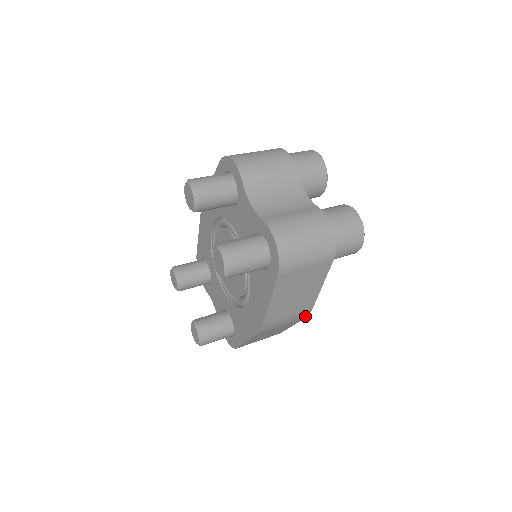
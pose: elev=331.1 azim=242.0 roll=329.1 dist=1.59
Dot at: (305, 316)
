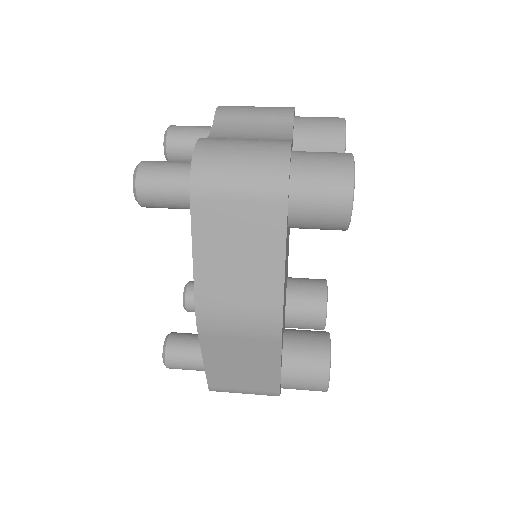
Dot at: (278, 330)
